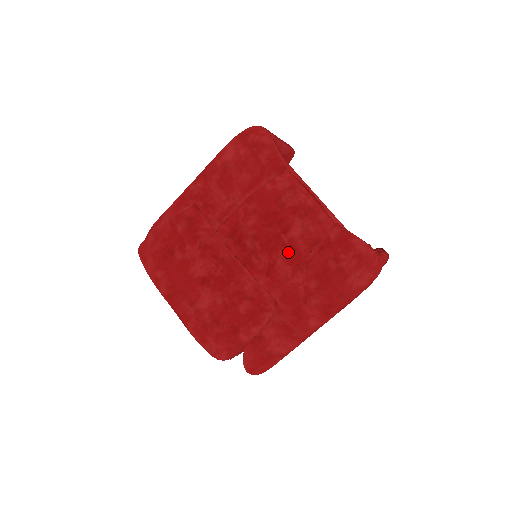
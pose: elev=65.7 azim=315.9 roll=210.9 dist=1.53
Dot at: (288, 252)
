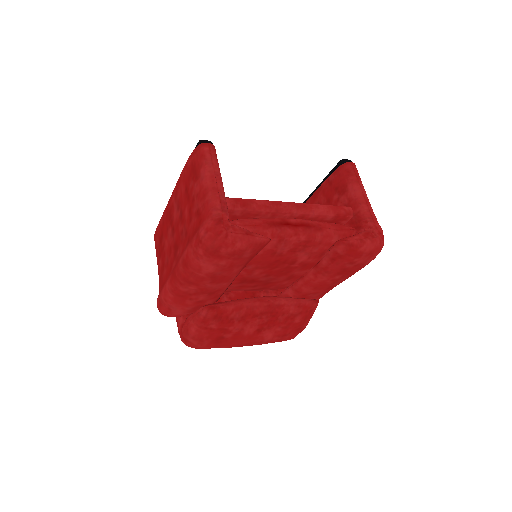
Dot at: (301, 268)
